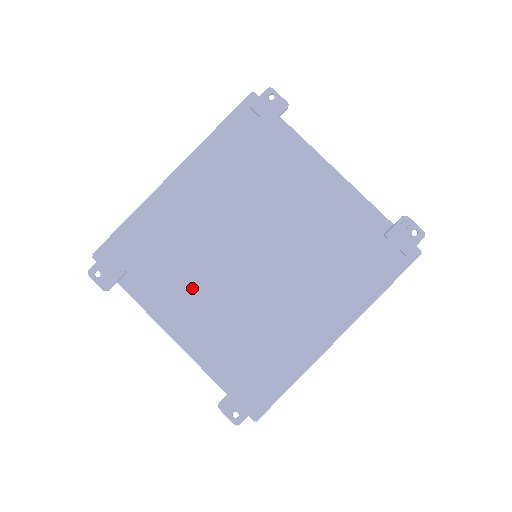
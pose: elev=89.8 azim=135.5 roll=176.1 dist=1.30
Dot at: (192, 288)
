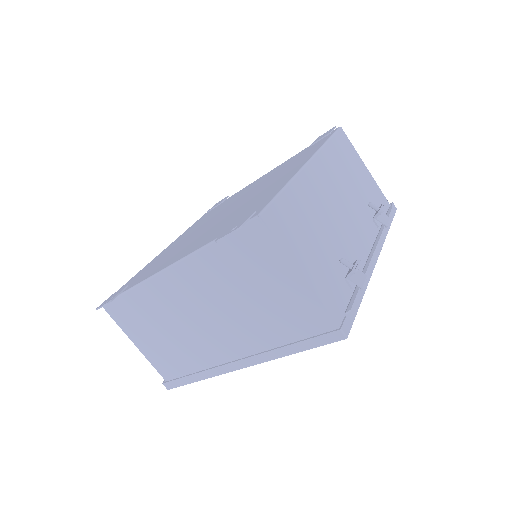
Dot at: (181, 249)
